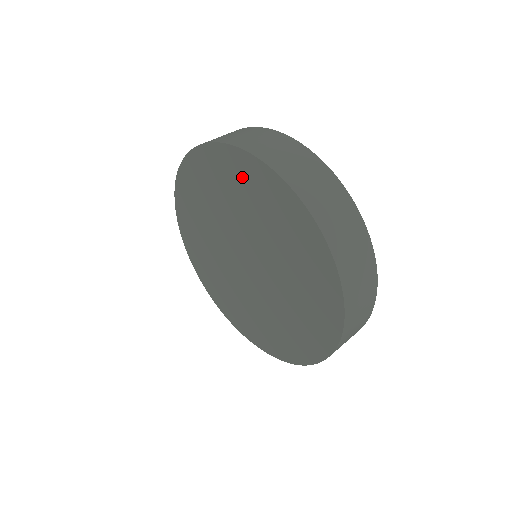
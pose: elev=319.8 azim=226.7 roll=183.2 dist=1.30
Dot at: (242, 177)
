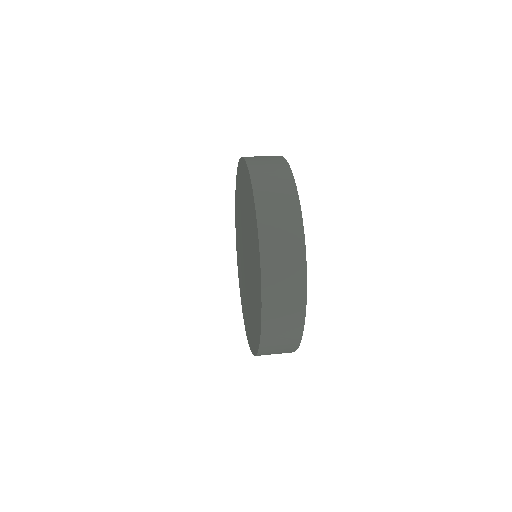
Dot at: (248, 192)
